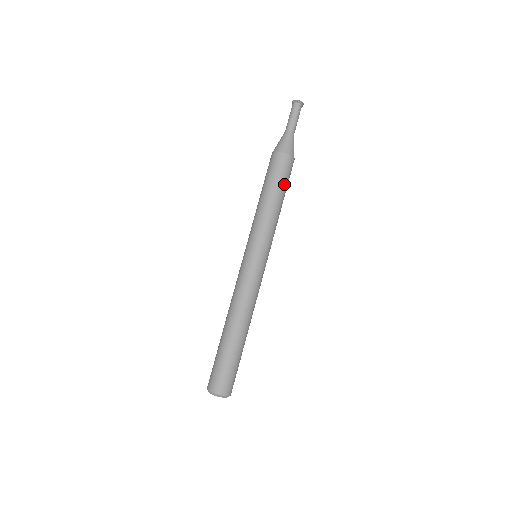
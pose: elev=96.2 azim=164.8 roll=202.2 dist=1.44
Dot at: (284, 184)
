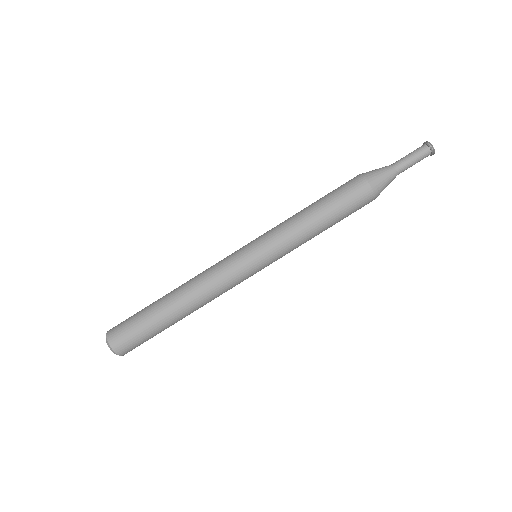
Dot at: (343, 215)
